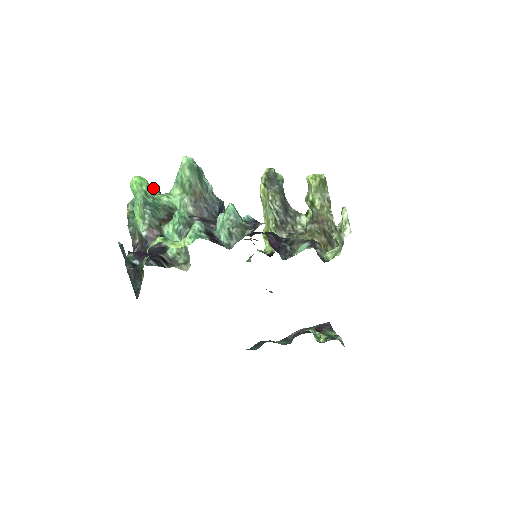
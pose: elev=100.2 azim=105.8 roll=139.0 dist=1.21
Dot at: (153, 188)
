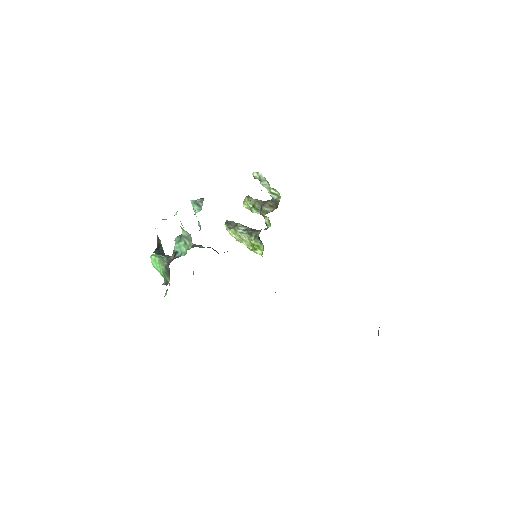
Dot at: occluded
